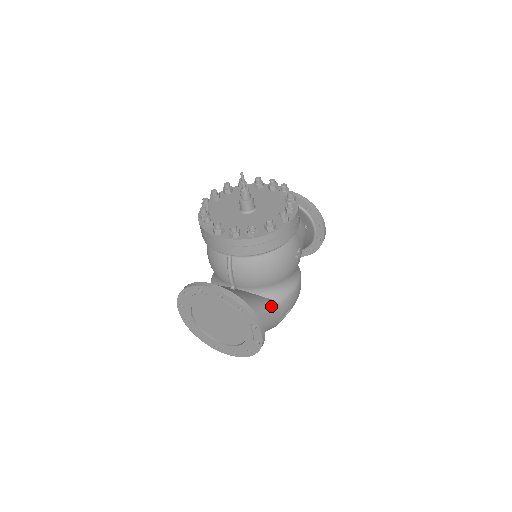
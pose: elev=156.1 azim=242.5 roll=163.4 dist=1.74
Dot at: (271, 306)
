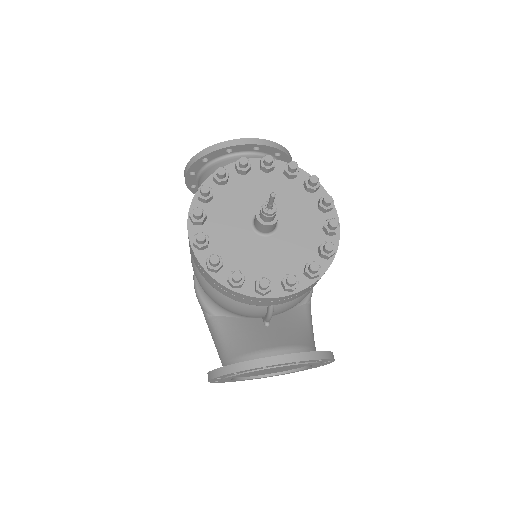
Dot at: (310, 314)
